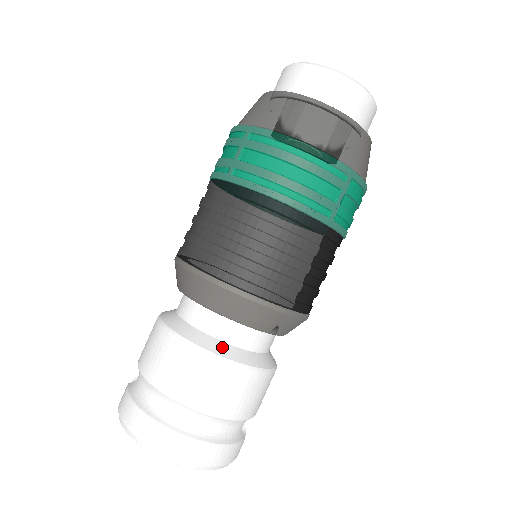
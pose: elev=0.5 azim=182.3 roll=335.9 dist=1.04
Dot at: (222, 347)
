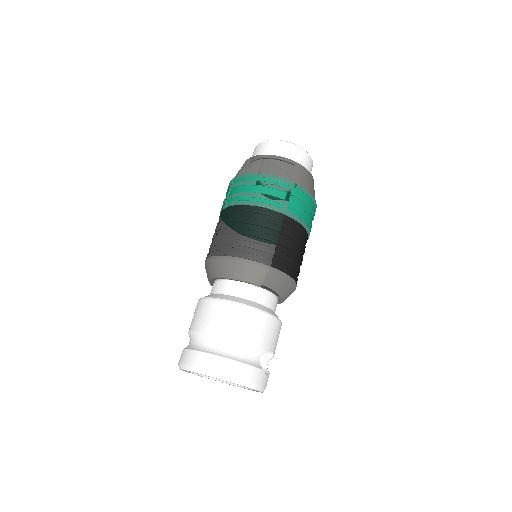
Dot at: (232, 298)
